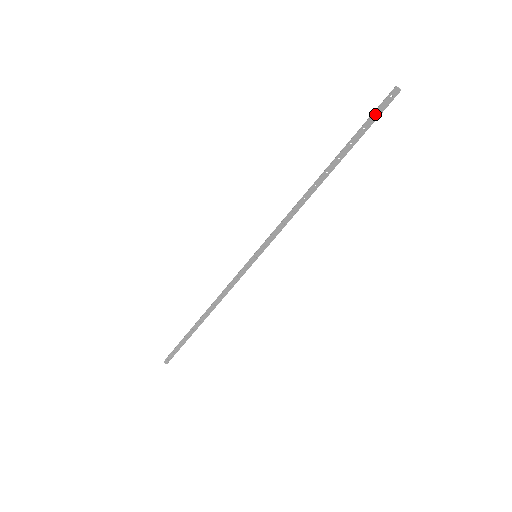
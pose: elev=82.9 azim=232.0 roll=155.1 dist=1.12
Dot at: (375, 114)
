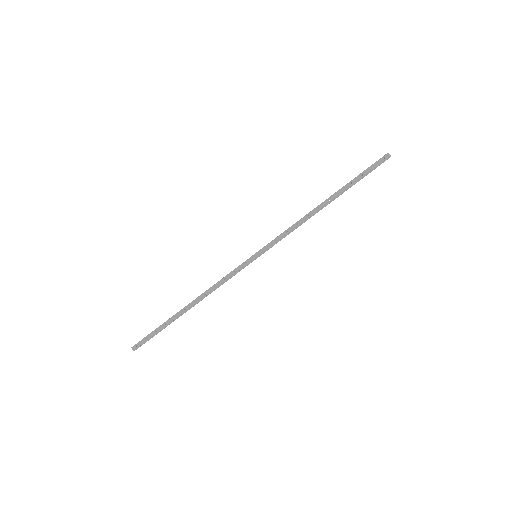
Dot at: (371, 167)
